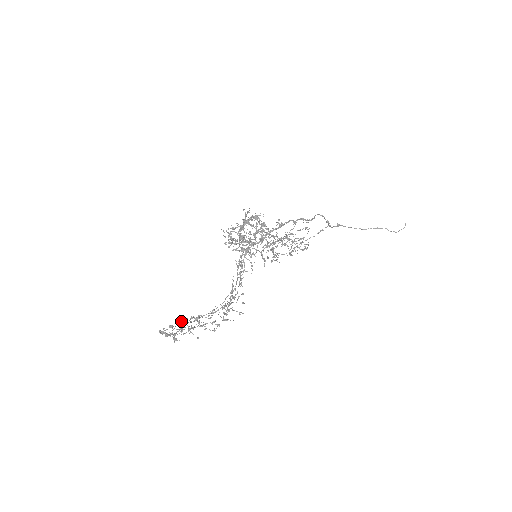
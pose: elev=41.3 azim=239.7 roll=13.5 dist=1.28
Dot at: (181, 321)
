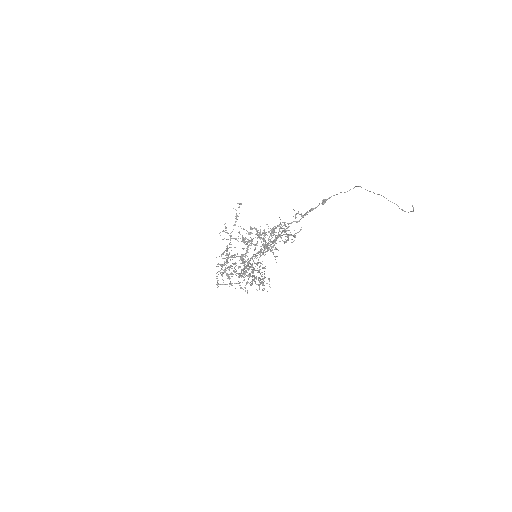
Dot at: occluded
